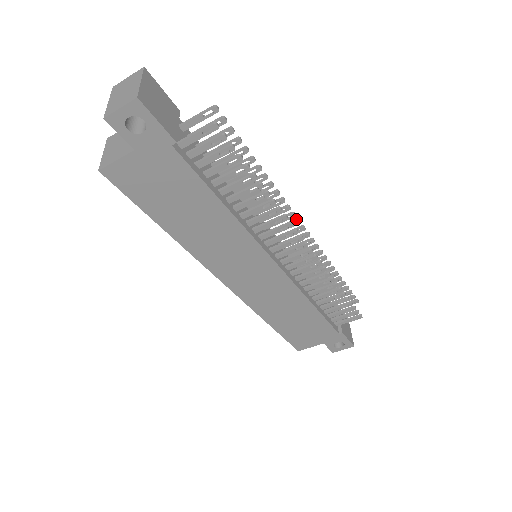
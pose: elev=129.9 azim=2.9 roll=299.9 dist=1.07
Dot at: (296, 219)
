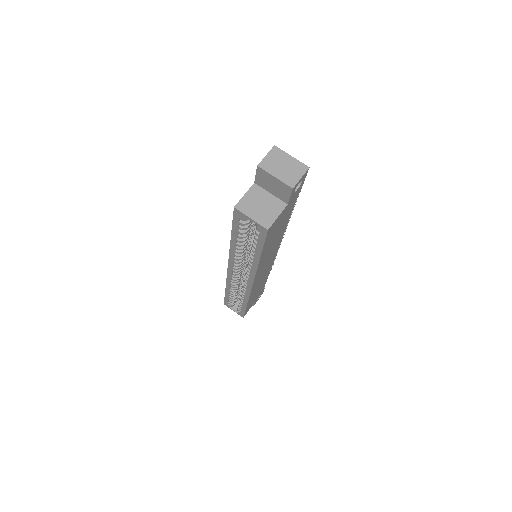
Dot at: occluded
